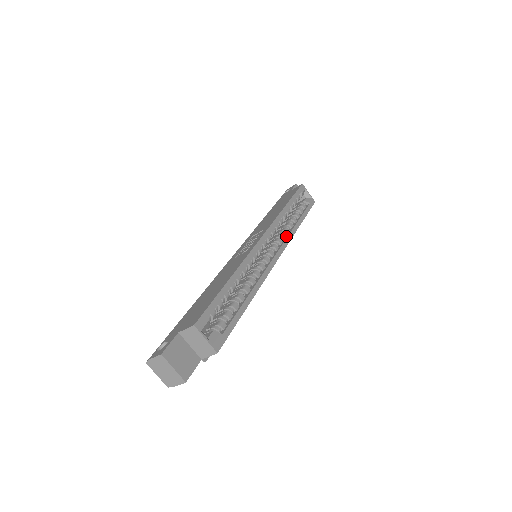
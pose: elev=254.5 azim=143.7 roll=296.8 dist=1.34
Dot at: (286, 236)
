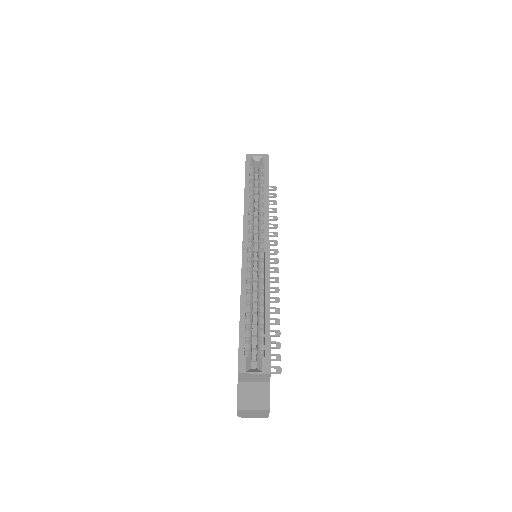
Dot at: (264, 217)
